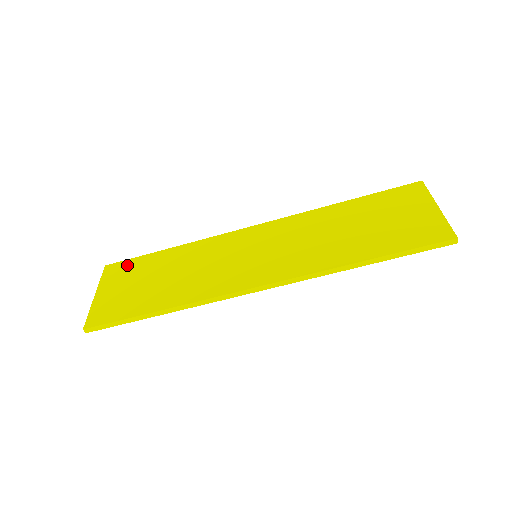
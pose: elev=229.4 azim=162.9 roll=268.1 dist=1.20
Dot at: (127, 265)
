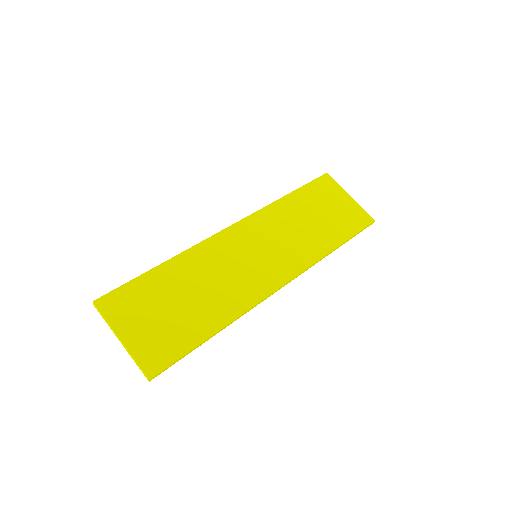
Dot at: (126, 294)
